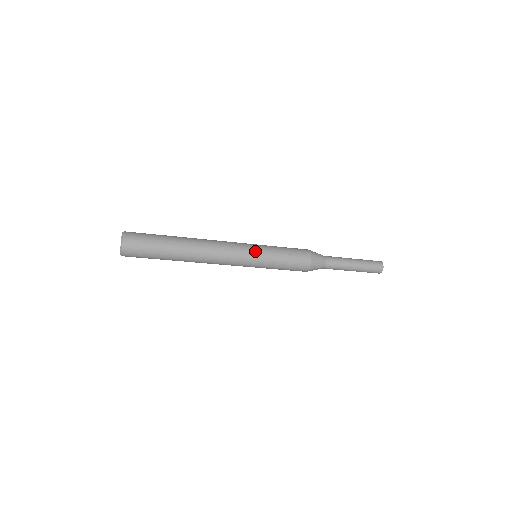
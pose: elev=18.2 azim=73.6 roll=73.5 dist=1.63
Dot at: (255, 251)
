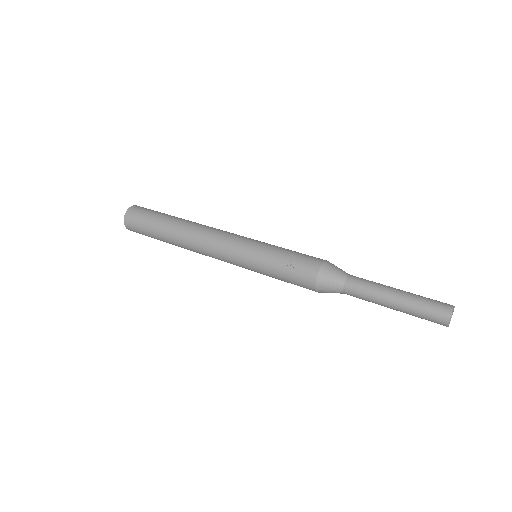
Dot at: (244, 252)
